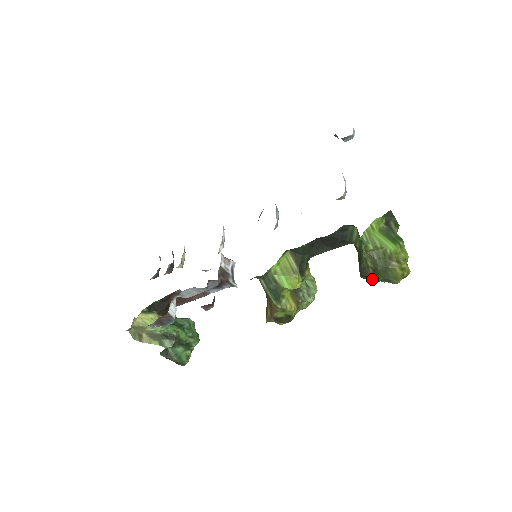
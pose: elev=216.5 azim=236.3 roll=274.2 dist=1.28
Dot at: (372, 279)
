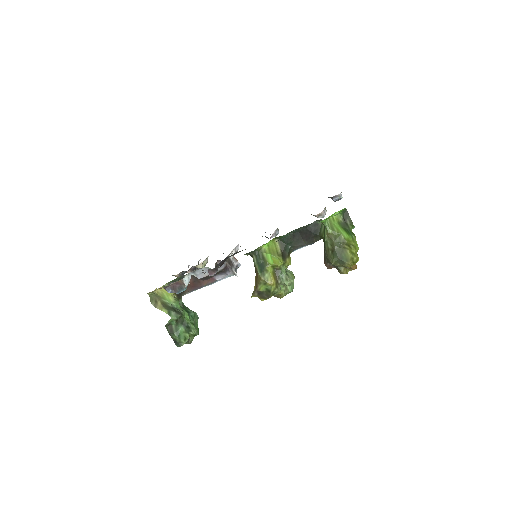
Dot at: (331, 260)
